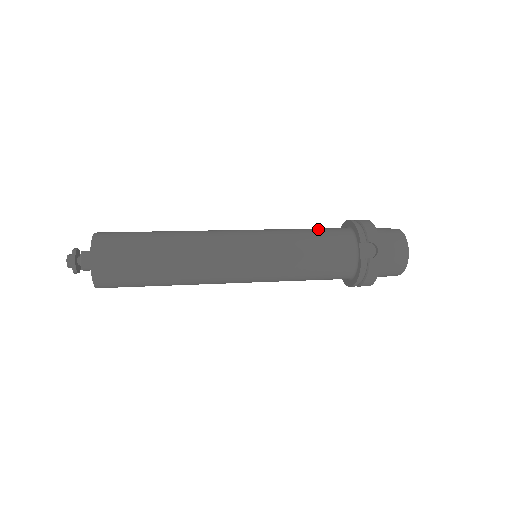
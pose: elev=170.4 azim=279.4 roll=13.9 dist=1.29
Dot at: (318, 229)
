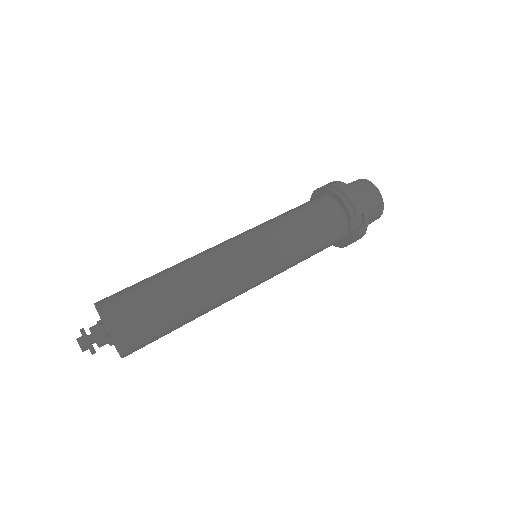
Dot at: (307, 211)
